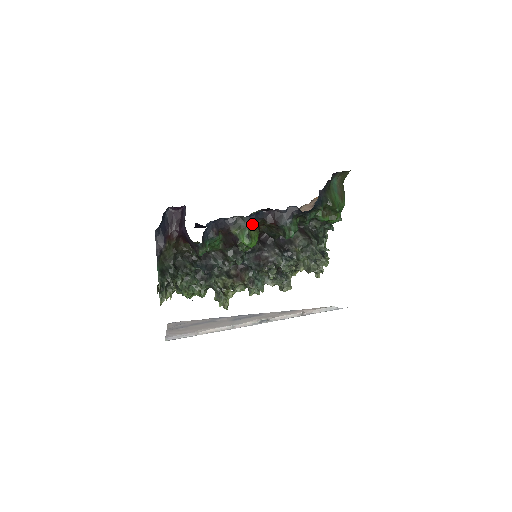
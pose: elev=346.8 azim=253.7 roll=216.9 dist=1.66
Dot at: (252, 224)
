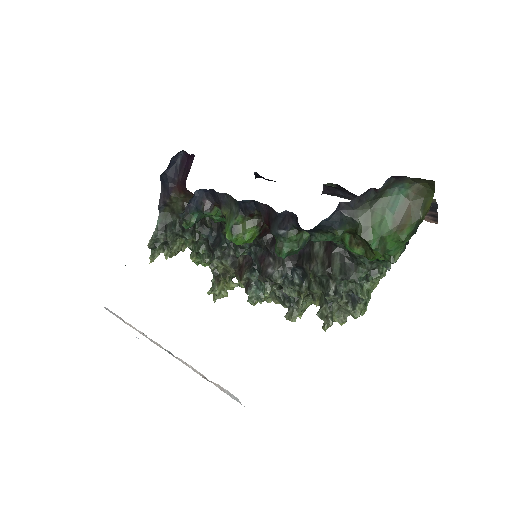
Dot at: (245, 213)
